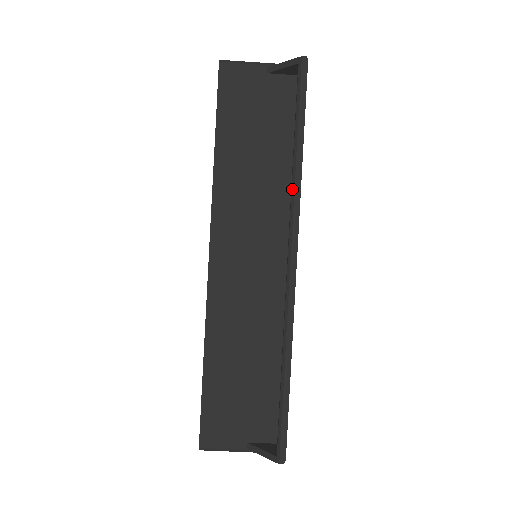
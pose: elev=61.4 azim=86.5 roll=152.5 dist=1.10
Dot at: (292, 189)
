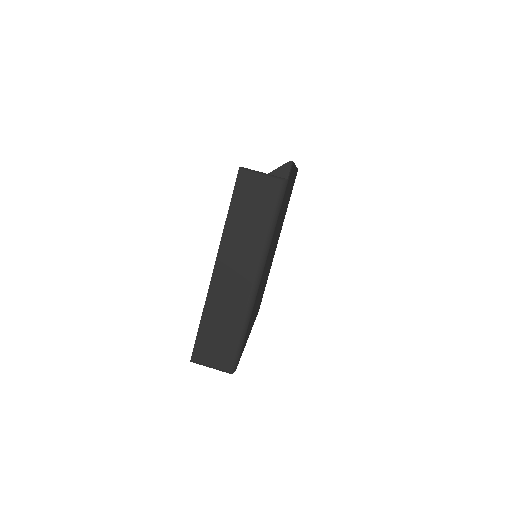
Dot at: occluded
